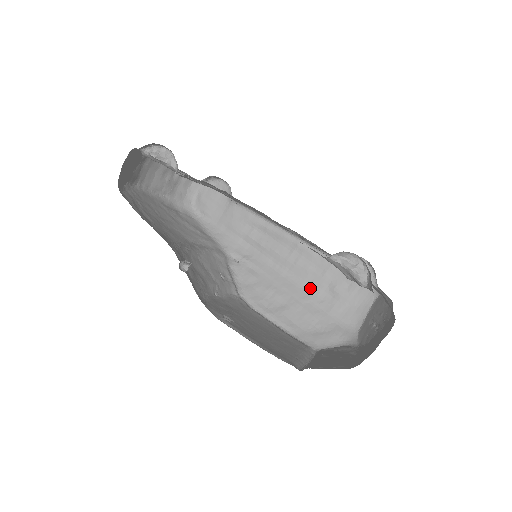
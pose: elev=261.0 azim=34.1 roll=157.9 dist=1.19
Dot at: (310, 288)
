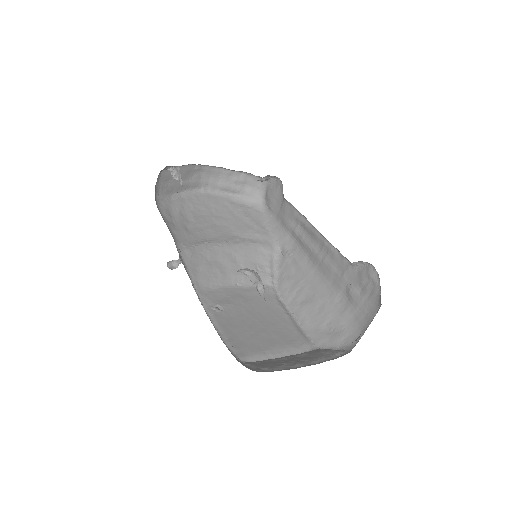
Dot at: (332, 287)
